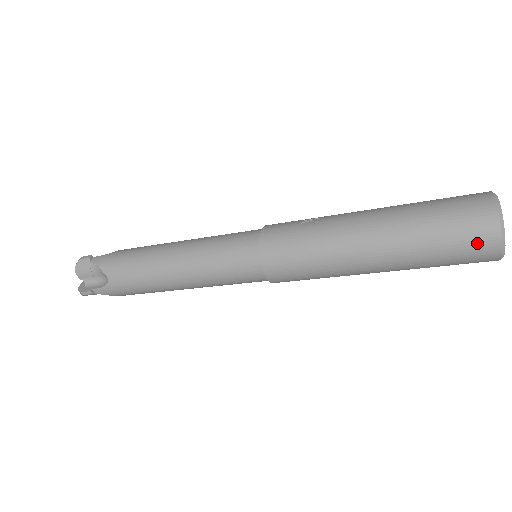
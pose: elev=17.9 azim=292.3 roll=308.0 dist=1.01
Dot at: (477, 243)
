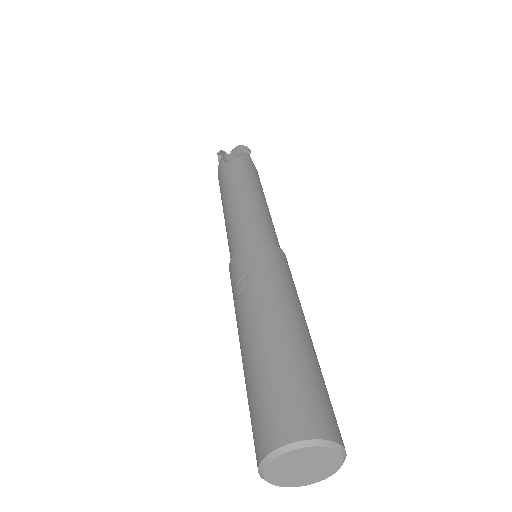
Dot at: occluded
